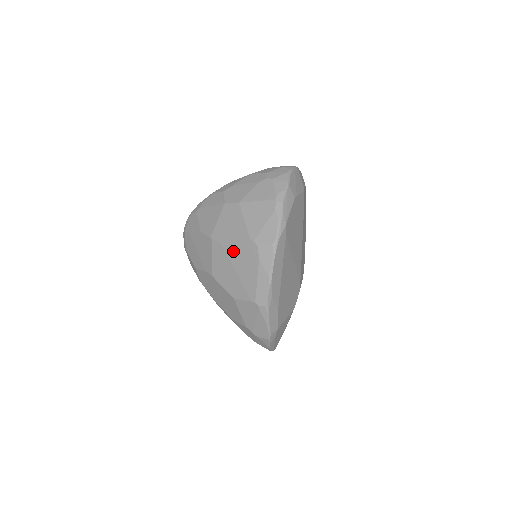
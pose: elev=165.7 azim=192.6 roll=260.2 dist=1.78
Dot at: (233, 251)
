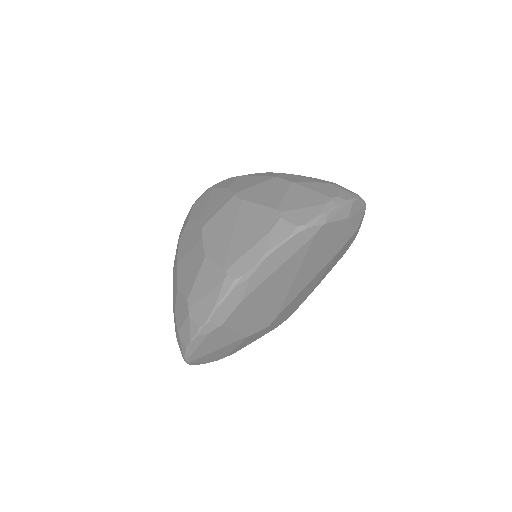
Dot at: (248, 212)
